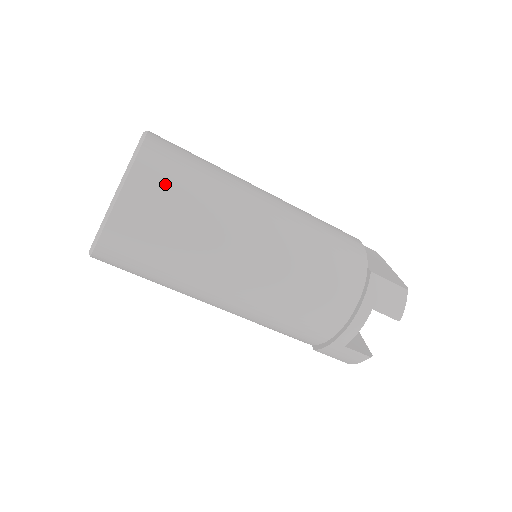
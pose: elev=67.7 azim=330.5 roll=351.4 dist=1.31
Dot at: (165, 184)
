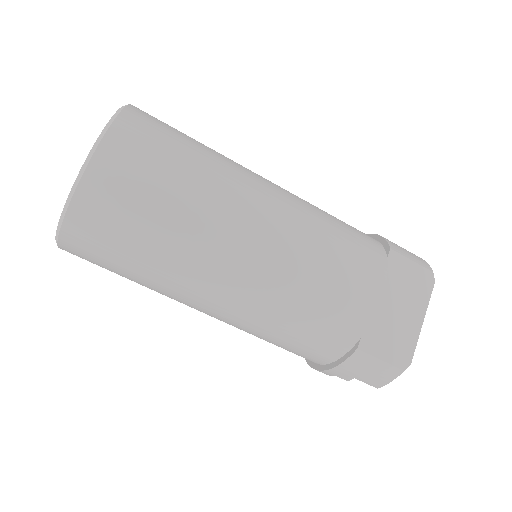
Dot at: (105, 236)
